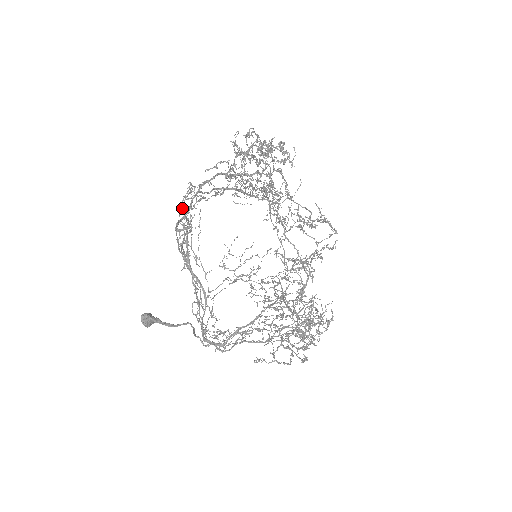
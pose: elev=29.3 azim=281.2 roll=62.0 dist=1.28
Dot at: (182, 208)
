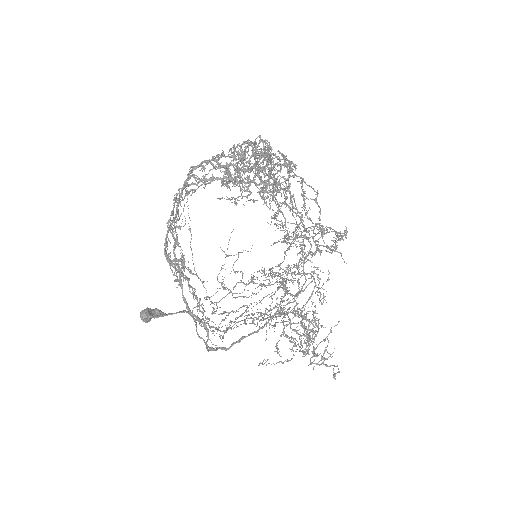
Dot at: occluded
